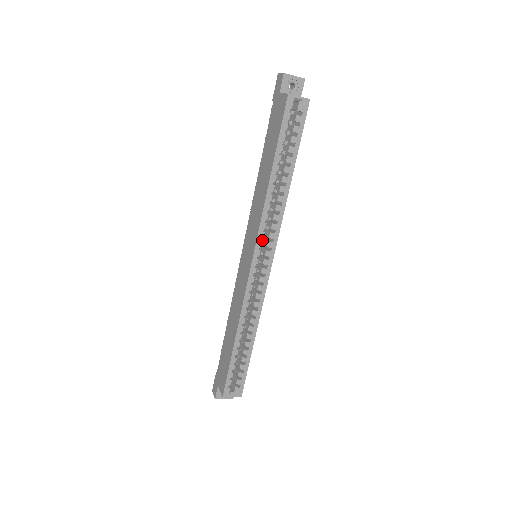
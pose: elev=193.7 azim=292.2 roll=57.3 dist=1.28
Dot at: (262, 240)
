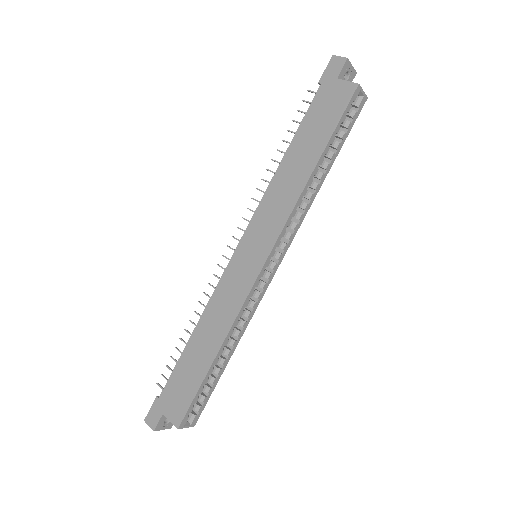
Dot at: (279, 239)
